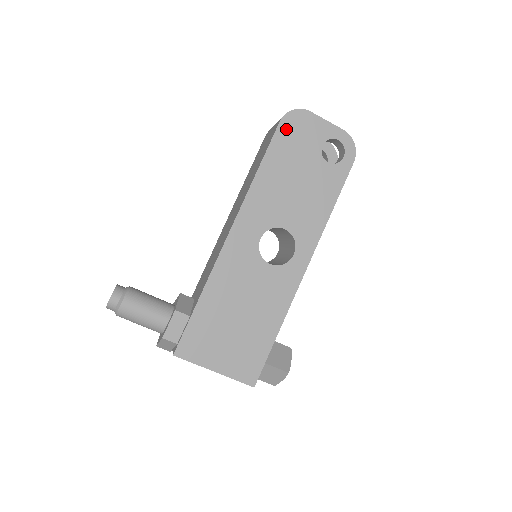
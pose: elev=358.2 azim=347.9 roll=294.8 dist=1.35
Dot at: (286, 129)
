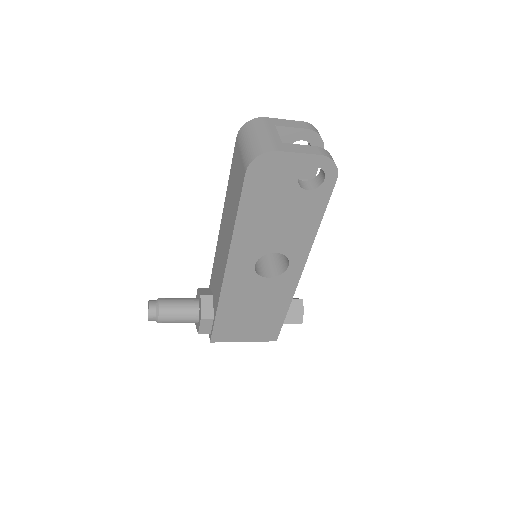
Dot at: (254, 177)
